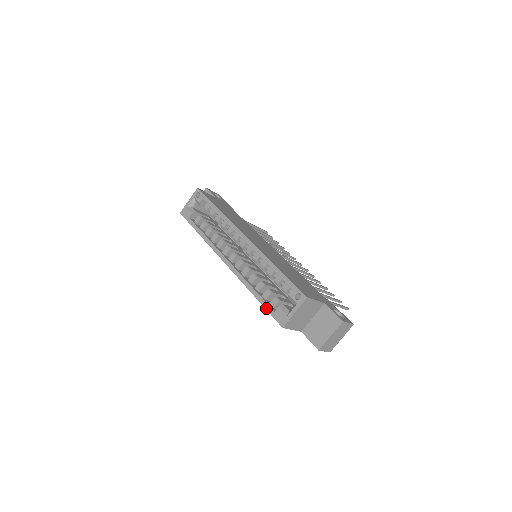
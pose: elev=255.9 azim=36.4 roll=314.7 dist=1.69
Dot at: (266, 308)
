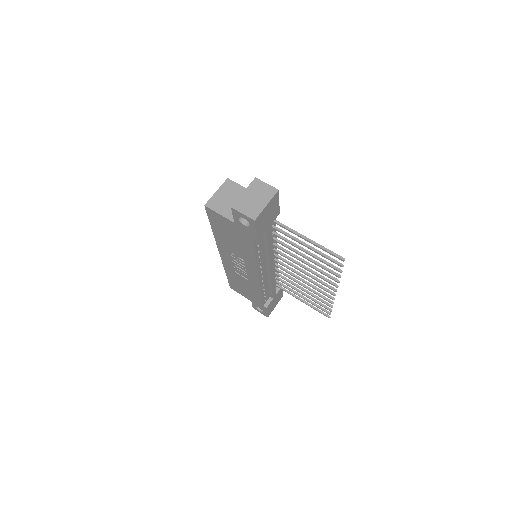
Dot at: (209, 219)
